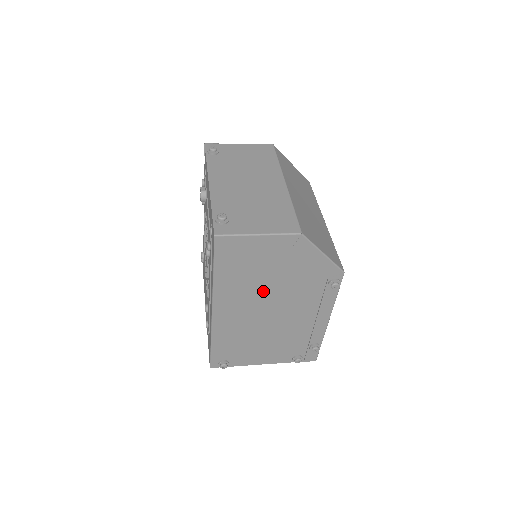
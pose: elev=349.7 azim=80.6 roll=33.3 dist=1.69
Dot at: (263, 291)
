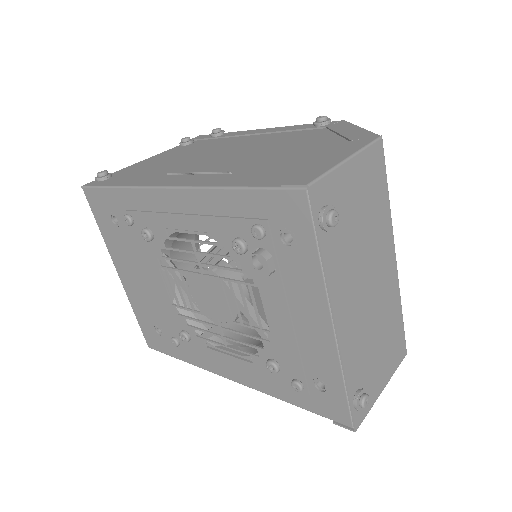
Dot at: occluded
